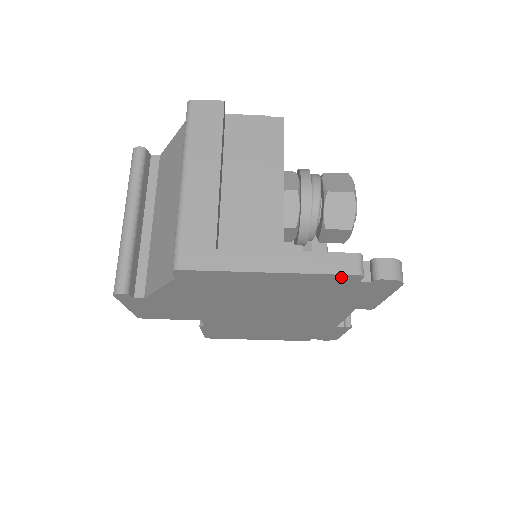
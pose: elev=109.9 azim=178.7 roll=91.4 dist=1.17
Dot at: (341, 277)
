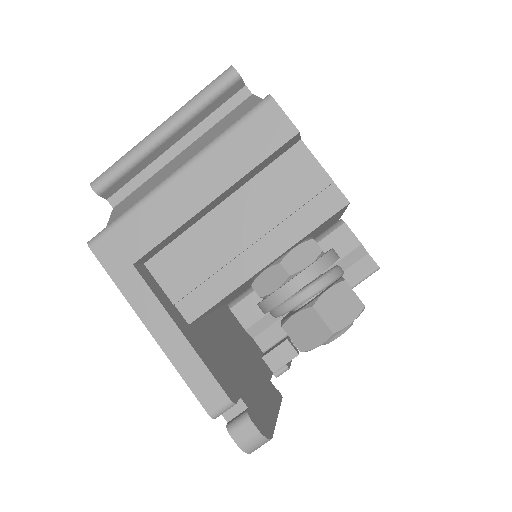
Dot at: (201, 396)
